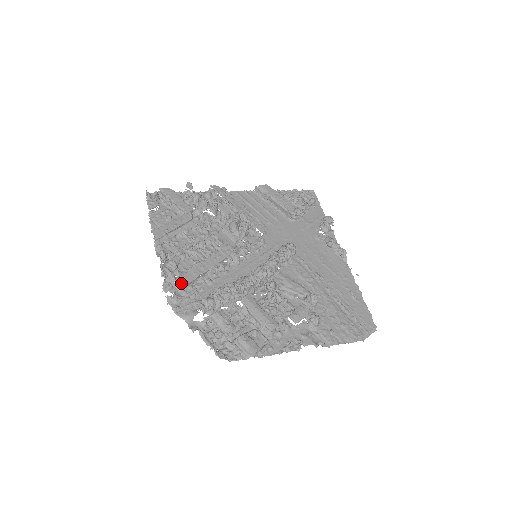
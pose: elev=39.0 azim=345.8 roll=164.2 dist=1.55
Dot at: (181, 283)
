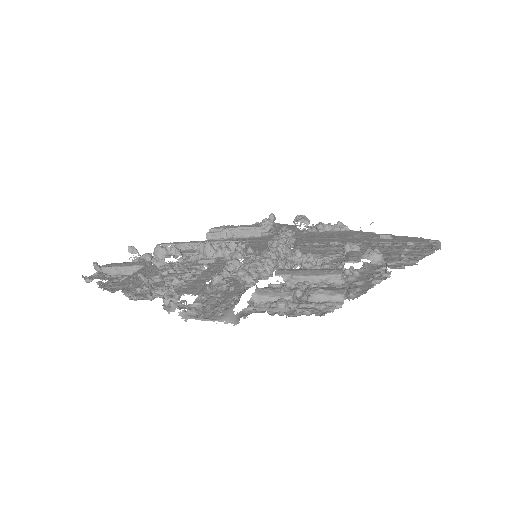
Dot at: occluded
